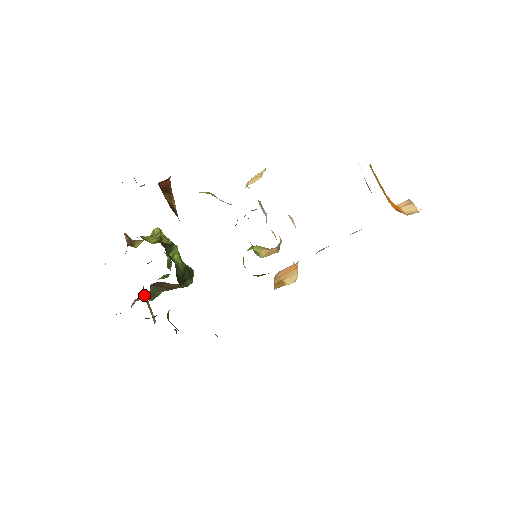
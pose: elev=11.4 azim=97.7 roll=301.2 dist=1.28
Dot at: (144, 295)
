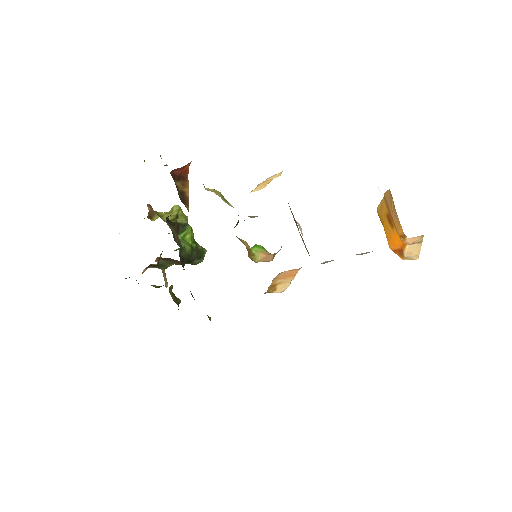
Dot at: (154, 265)
